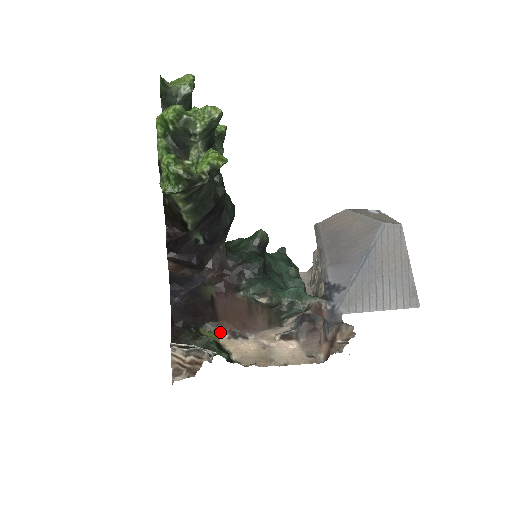
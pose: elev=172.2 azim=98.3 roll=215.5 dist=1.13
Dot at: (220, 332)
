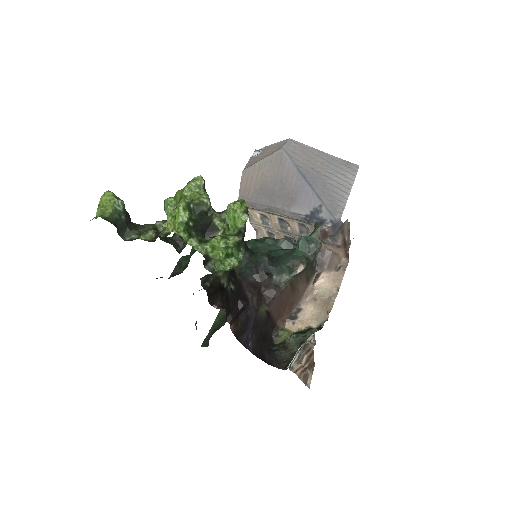
Dot at: (285, 328)
